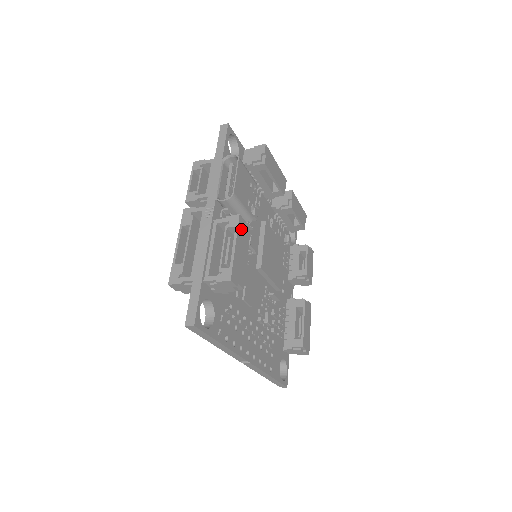
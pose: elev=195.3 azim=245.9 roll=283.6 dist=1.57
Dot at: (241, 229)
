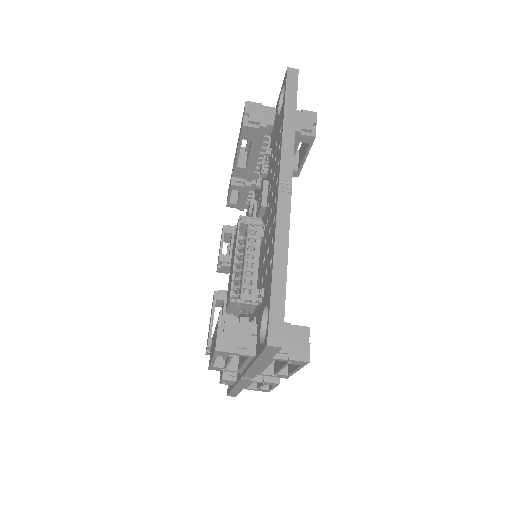
Dot at: occluded
